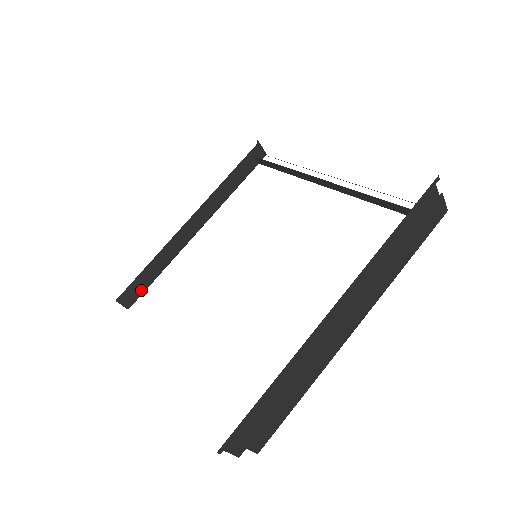
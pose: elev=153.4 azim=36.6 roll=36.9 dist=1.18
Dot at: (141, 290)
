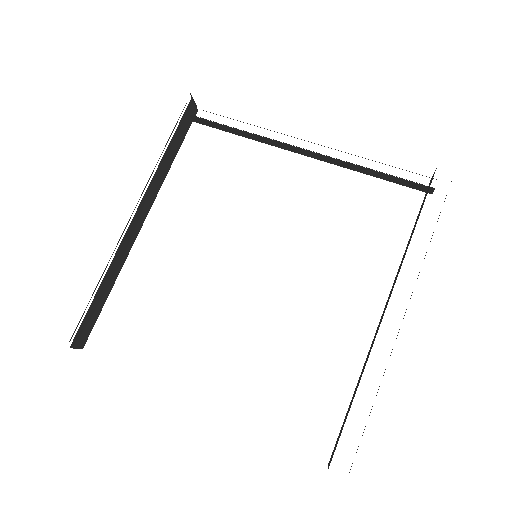
Dot at: (93, 321)
